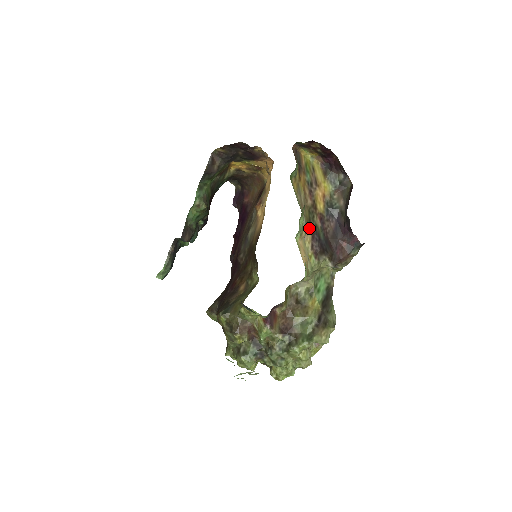
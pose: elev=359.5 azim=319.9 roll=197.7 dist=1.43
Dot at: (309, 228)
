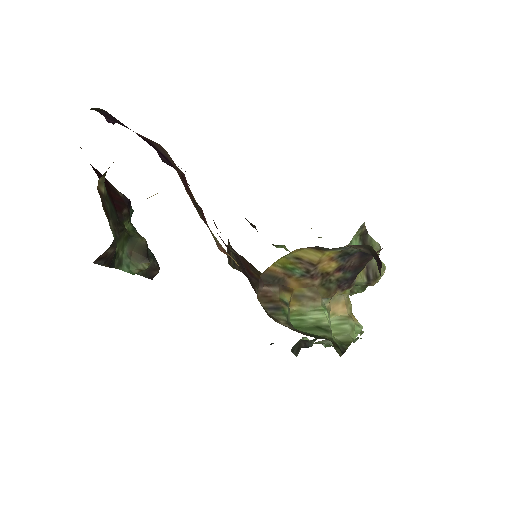
Dot at: (332, 294)
